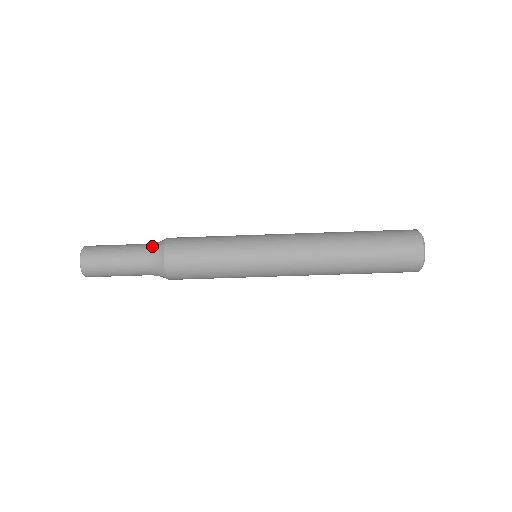
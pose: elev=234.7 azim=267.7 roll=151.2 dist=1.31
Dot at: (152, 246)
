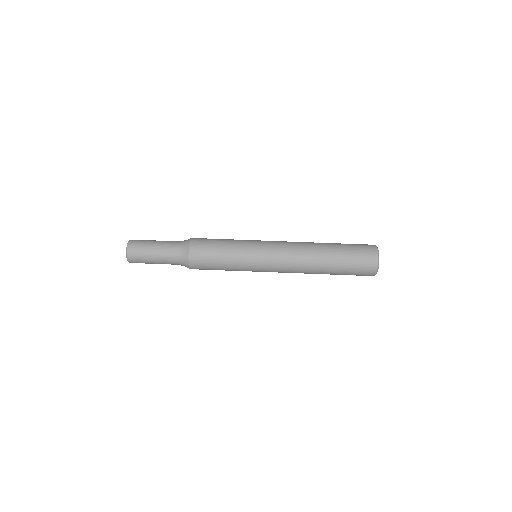
Dot at: (181, 241)
